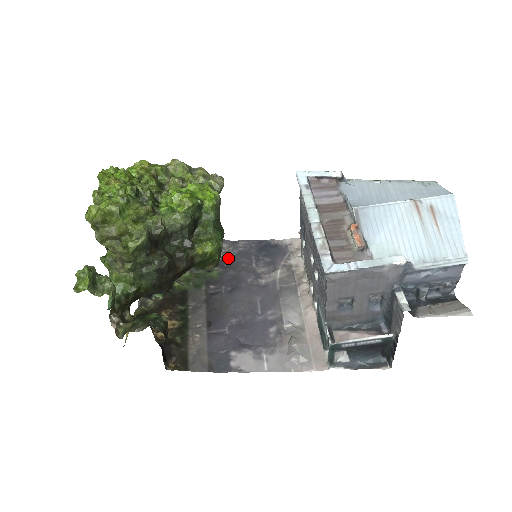
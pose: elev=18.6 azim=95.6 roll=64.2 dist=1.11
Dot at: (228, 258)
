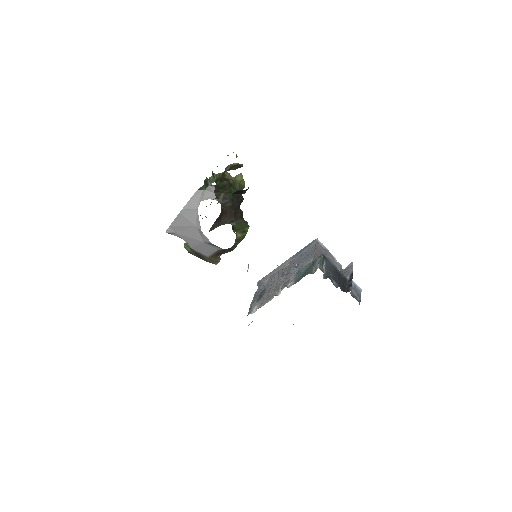
Dot at: occluded
